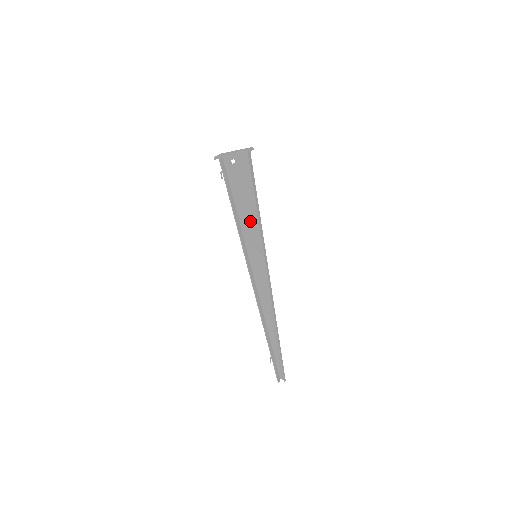
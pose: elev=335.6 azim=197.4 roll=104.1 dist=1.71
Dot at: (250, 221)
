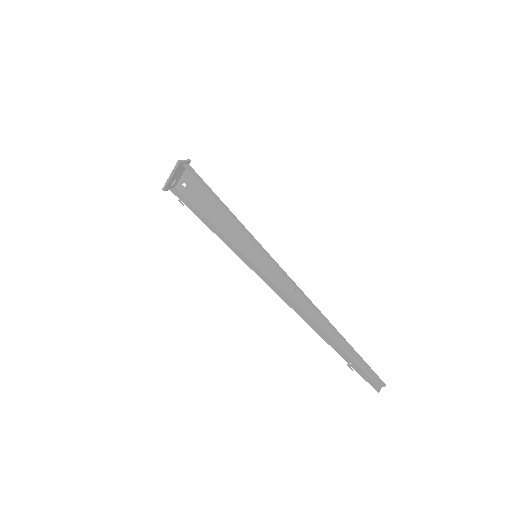
Dot at: (230, 226)
